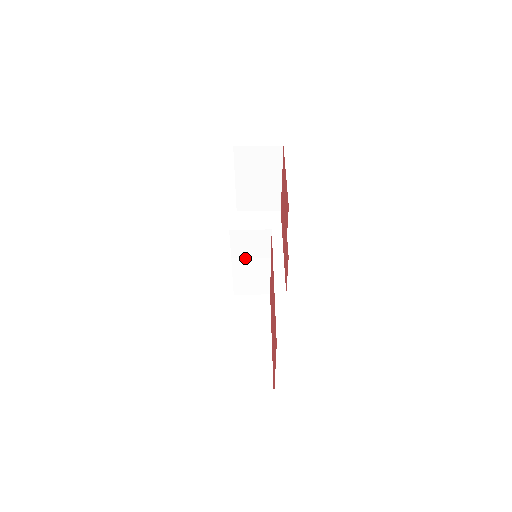
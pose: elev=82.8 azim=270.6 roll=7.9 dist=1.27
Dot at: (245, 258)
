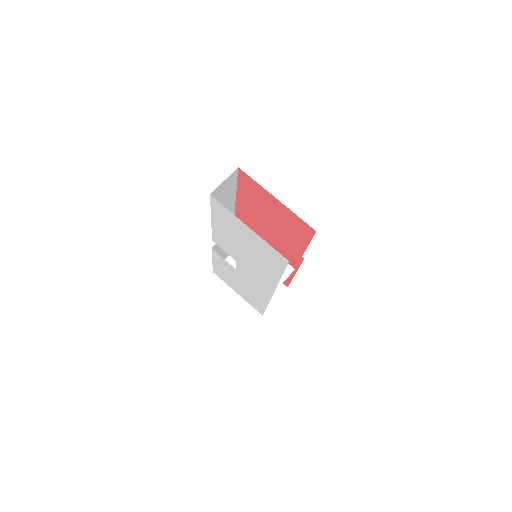
Dot at: occluded
